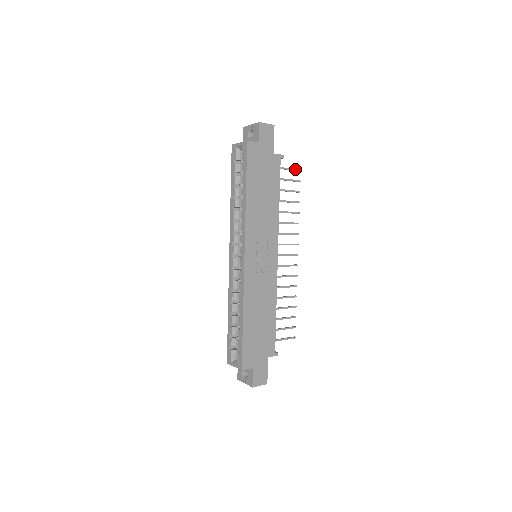
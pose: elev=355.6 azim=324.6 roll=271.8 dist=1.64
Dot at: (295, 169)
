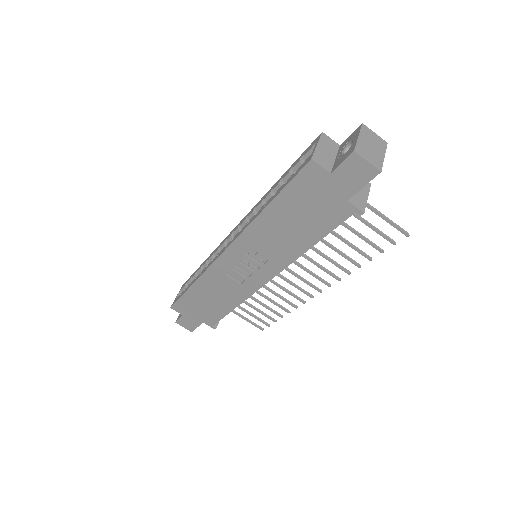
Dot at: (400, 228)
